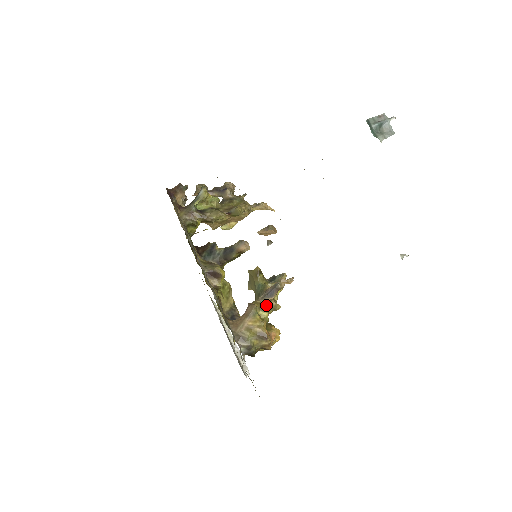
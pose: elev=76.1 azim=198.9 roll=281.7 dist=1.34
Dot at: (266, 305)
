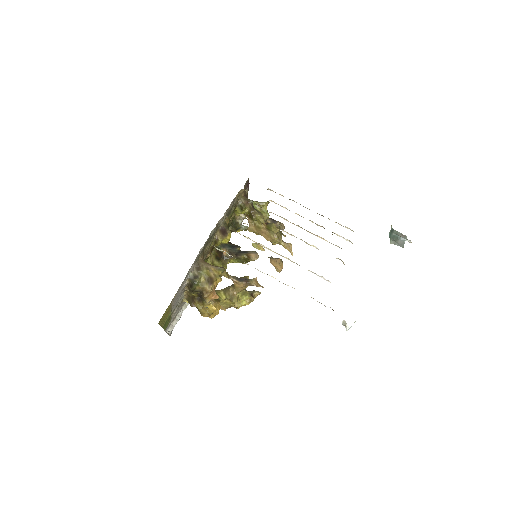
Dot at: (230, 291)
